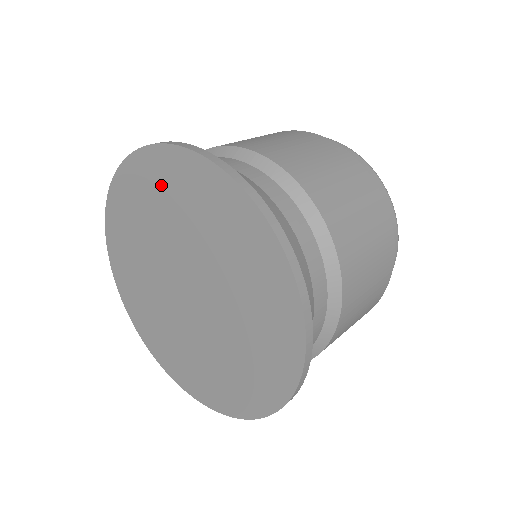
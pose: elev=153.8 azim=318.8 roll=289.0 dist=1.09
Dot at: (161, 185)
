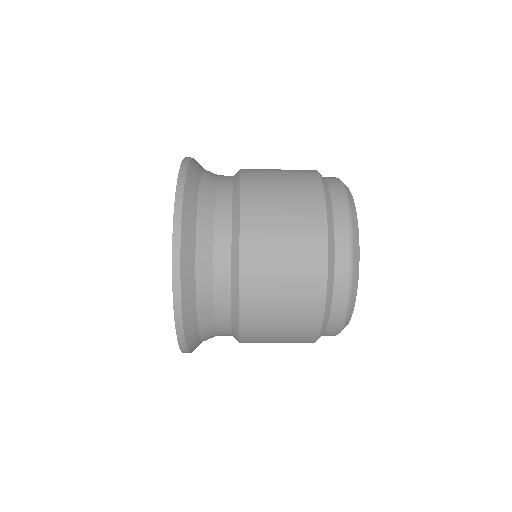
Dot at: occluded
